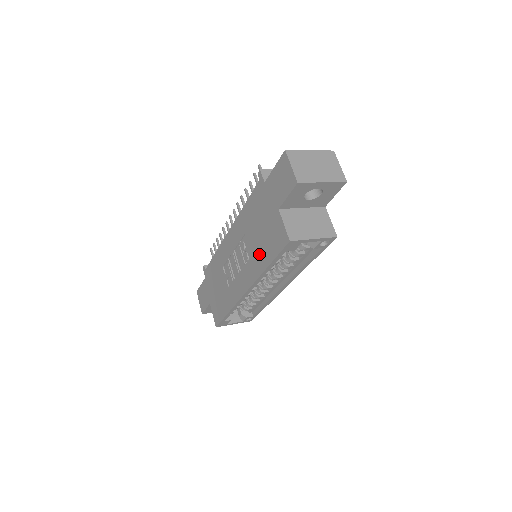
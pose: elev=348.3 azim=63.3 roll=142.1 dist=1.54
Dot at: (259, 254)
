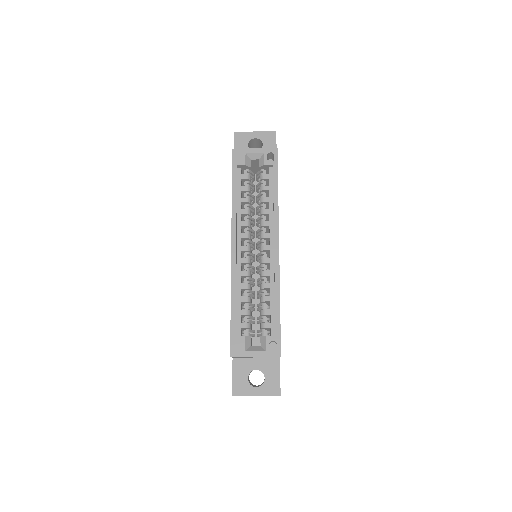
Dot at: occluded
